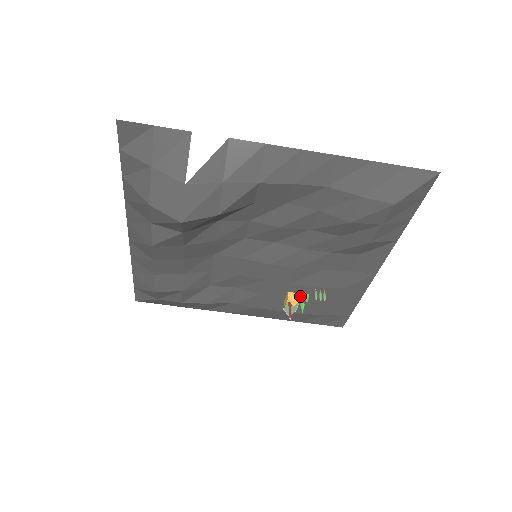
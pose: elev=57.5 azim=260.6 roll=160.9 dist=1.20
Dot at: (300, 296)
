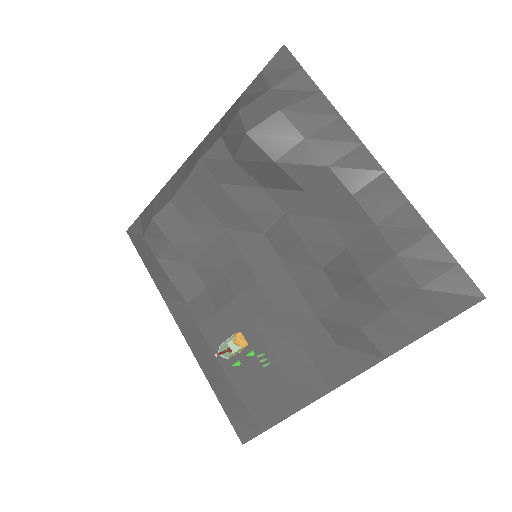
Dot at: (246, 349)
